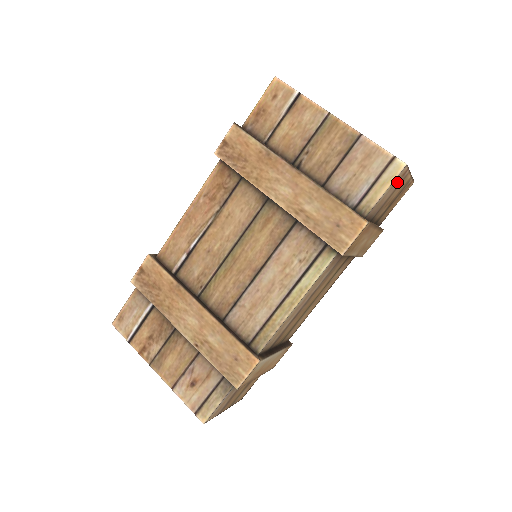
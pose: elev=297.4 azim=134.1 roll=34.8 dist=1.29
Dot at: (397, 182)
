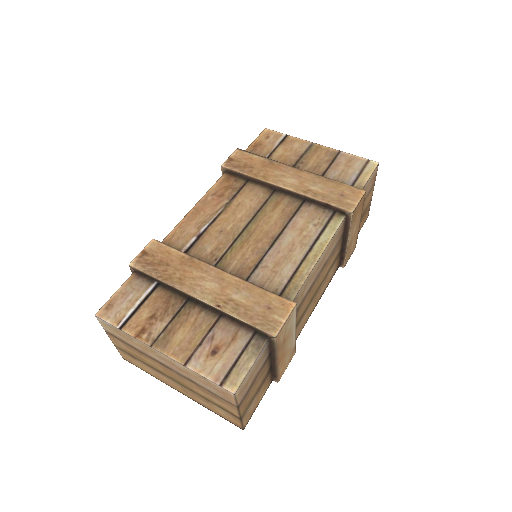
Dot at: (372, 181)
